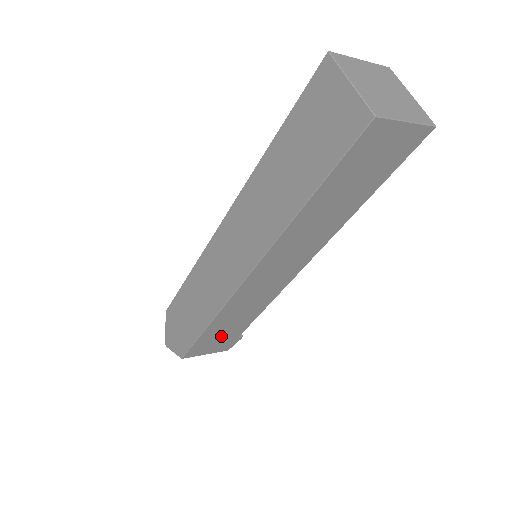
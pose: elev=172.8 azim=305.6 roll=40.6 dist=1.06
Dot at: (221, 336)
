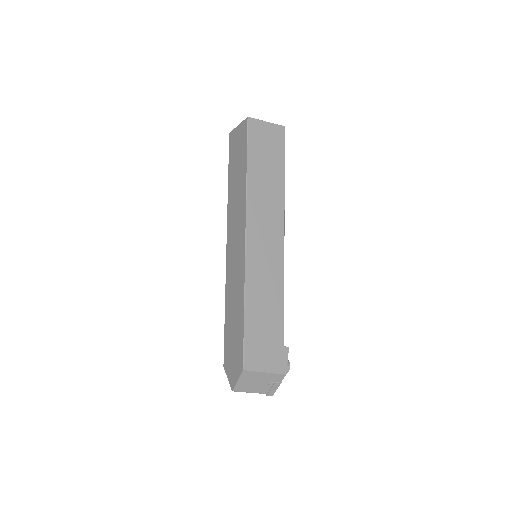
Dot at: (265, 335)
